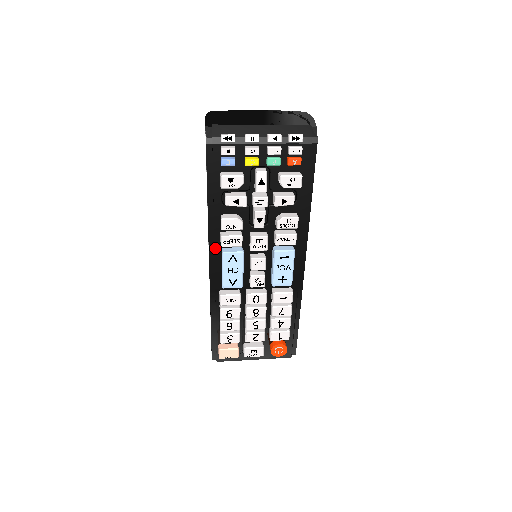
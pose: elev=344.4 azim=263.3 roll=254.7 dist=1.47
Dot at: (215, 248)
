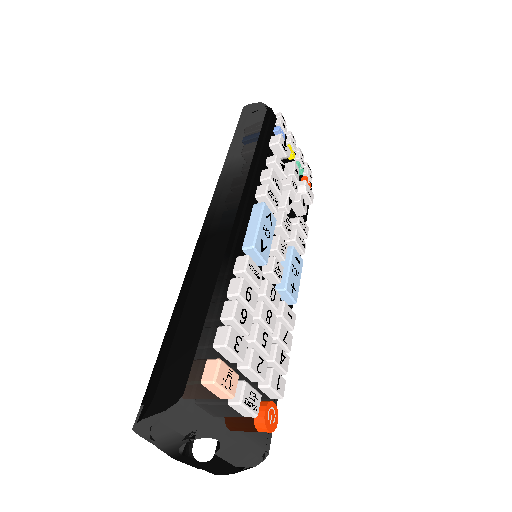
Dot at: (249, 197)
